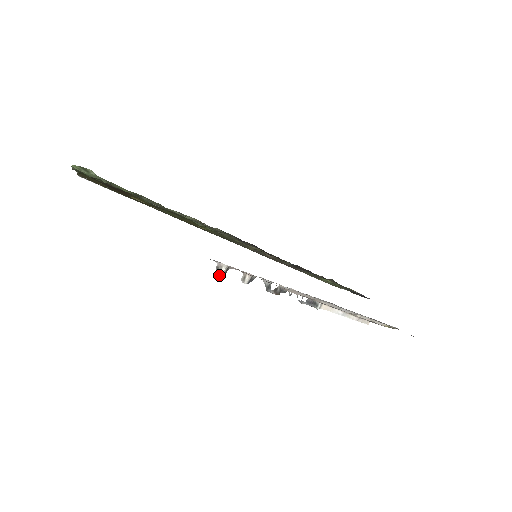
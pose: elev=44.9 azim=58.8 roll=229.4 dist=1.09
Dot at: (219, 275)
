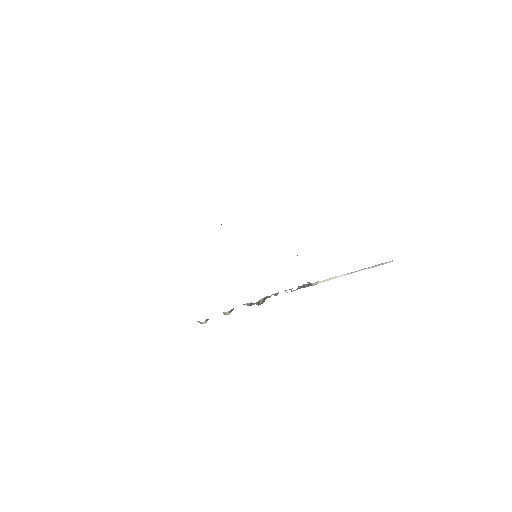
Dot at: occluded
